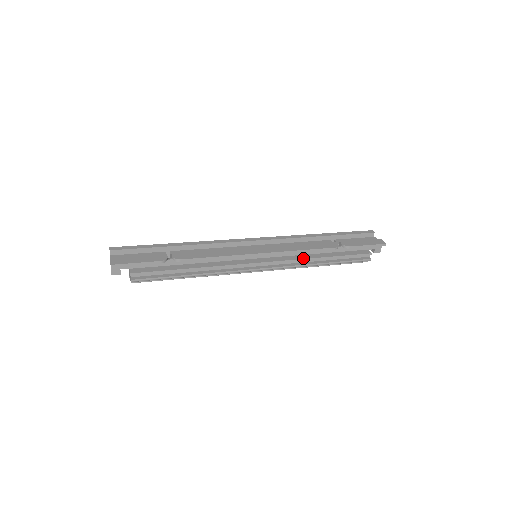
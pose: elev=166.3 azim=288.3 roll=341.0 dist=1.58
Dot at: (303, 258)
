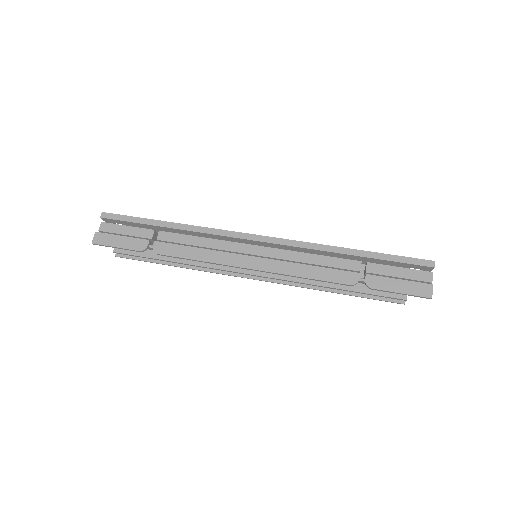
Dot at: (305, 282)
